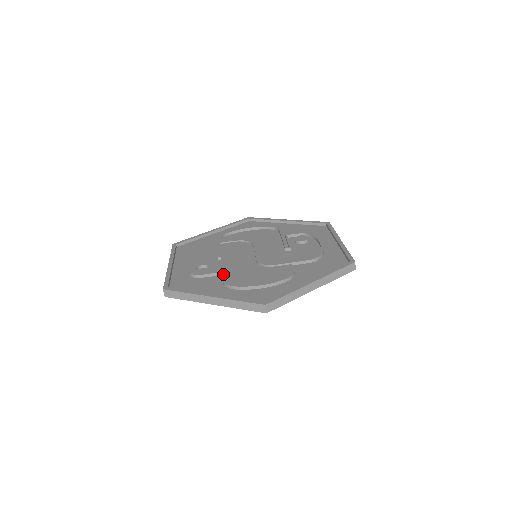
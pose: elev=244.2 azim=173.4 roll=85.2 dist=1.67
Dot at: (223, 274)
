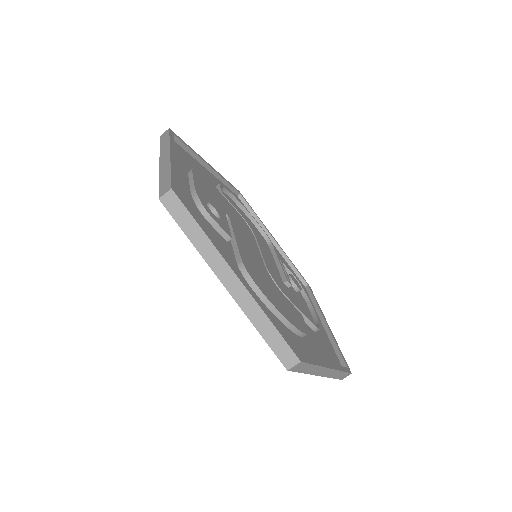
Dot at: (240, 249)
